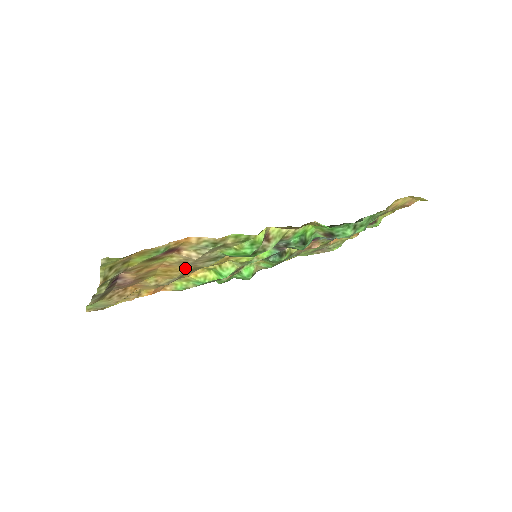
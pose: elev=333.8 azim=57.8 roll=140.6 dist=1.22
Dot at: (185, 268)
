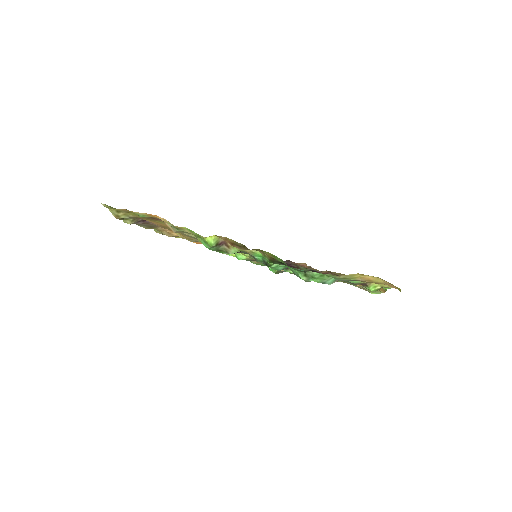
Dot at: (185, 236)
